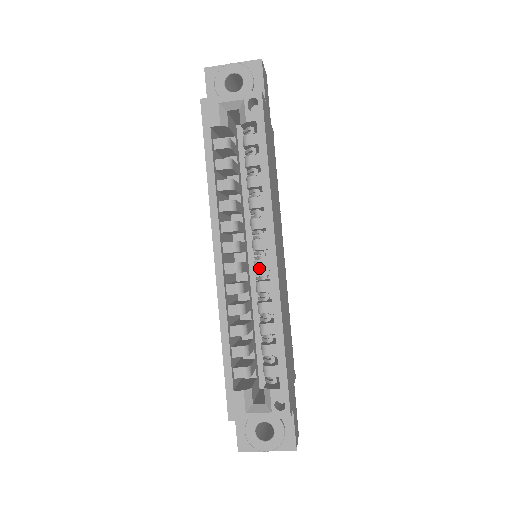
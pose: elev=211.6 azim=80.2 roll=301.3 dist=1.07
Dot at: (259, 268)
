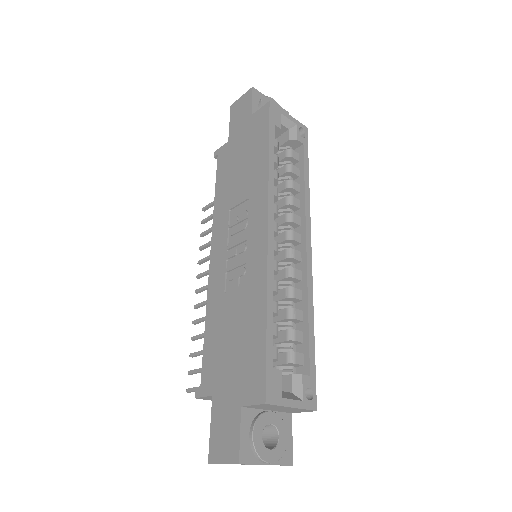
Dot at: (294, 256)
